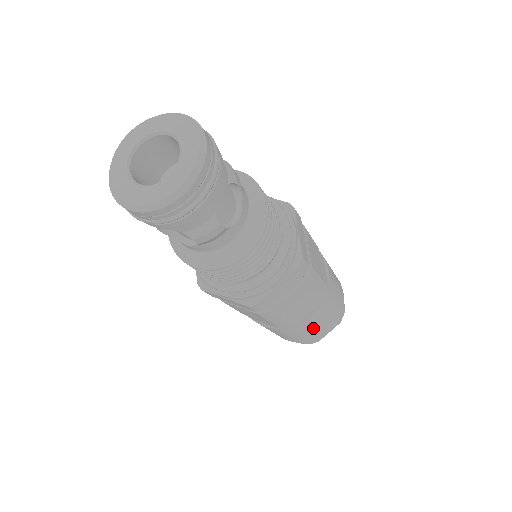
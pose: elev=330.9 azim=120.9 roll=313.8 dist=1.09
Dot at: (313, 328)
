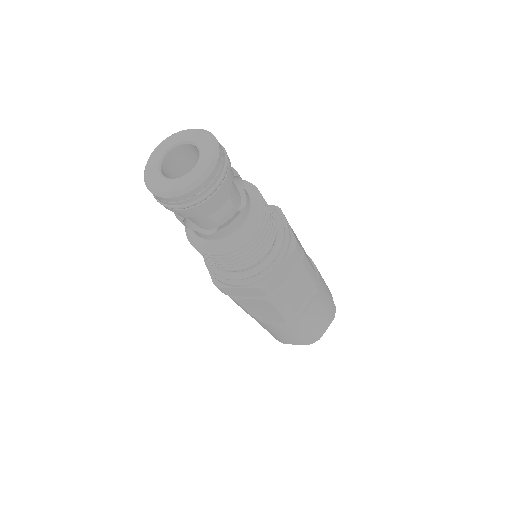
Dot at: (314, 320)
